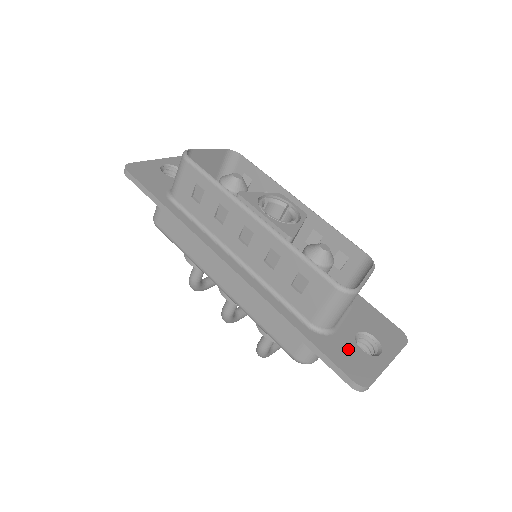
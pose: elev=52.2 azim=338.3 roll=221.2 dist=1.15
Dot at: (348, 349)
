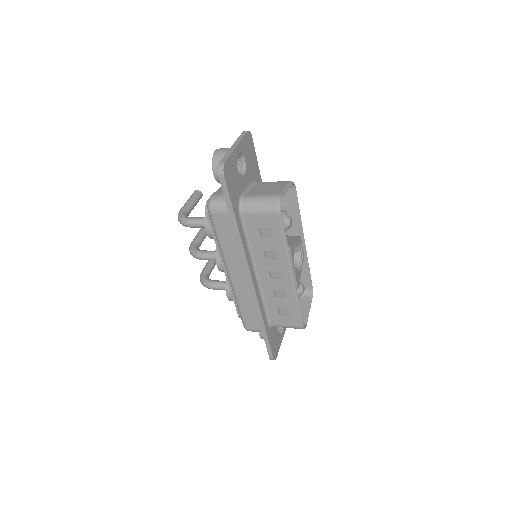
Dot at: (276, 336)
